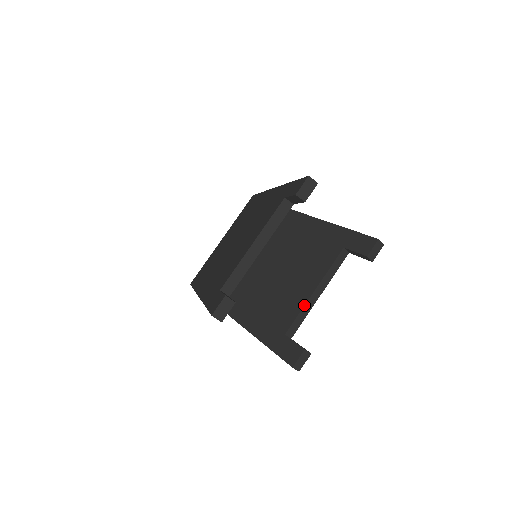
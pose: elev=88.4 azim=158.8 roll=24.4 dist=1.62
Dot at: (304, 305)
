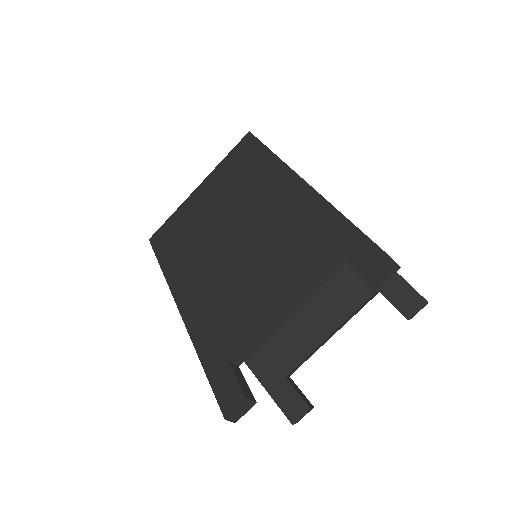
Dot at: (315, 349)
